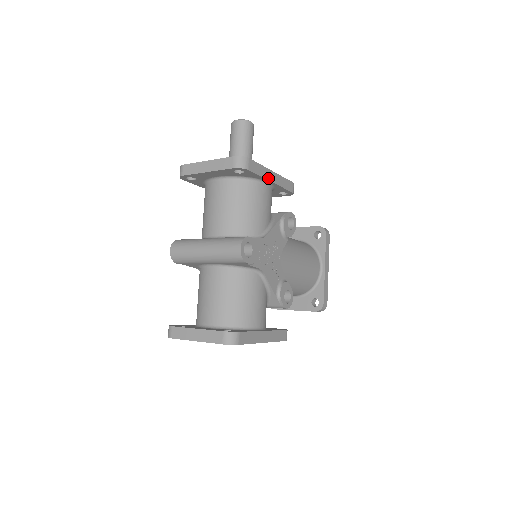
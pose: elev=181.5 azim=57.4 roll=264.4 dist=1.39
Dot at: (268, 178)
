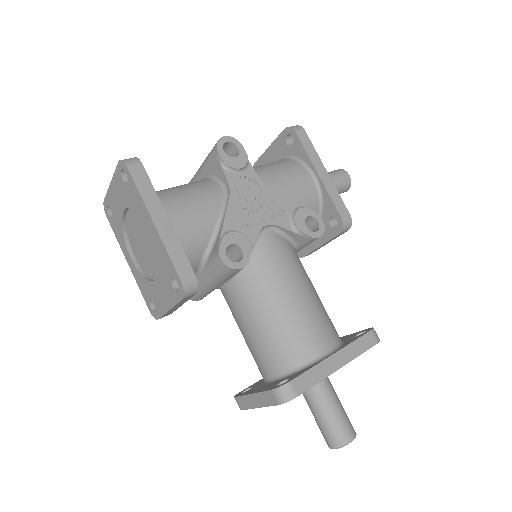
Dot at: (315, 166)
